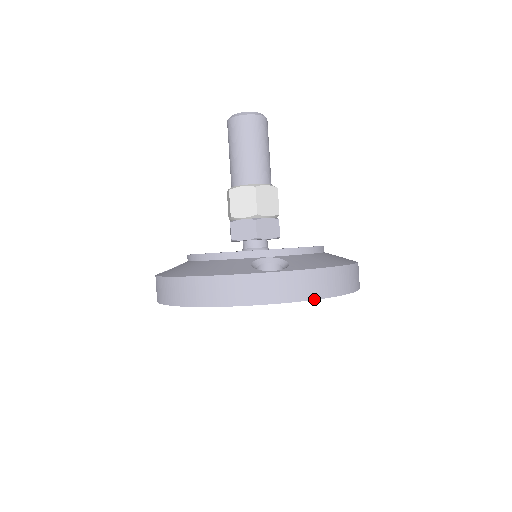
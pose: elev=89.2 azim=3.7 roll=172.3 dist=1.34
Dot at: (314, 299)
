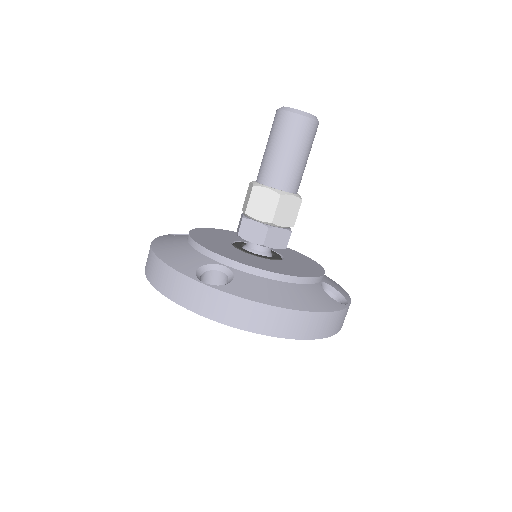
Dot at: occluded
